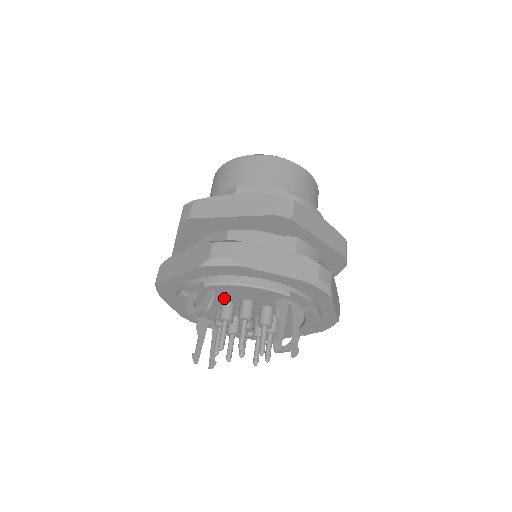
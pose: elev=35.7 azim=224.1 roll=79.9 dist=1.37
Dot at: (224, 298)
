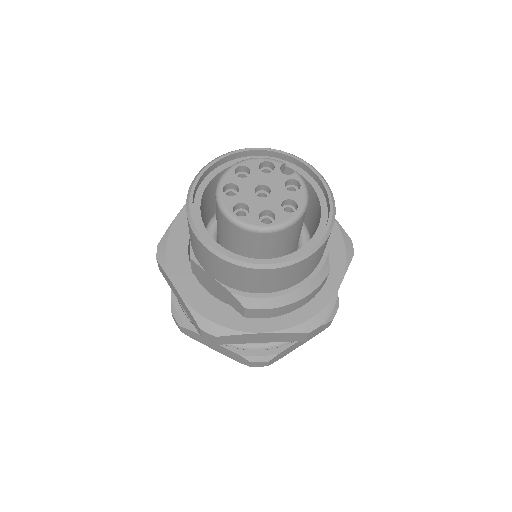
Dot at: occluded
